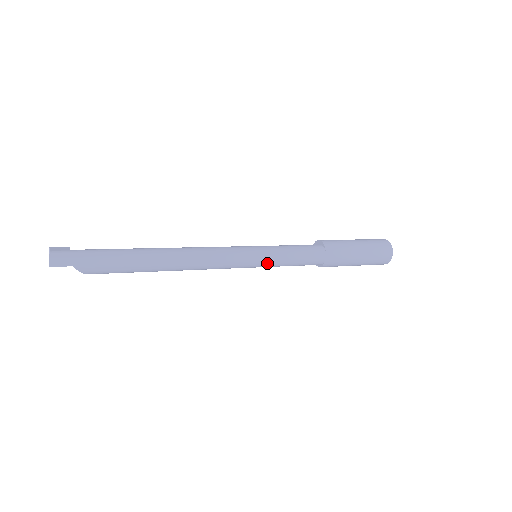
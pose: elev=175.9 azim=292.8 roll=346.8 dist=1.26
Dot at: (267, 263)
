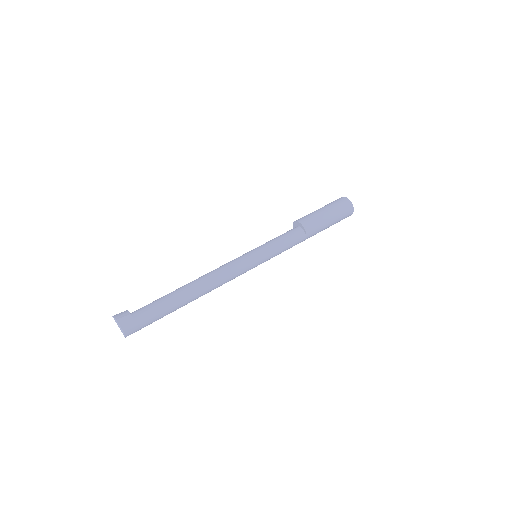
Dot at: occluded
